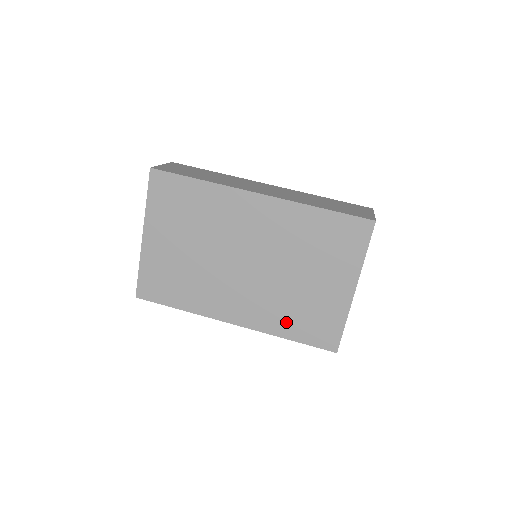
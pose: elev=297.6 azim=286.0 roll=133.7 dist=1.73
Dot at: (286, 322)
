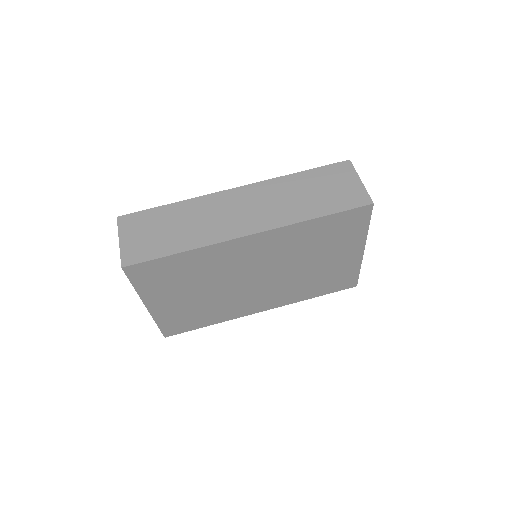
Dot at: (308, 291)
